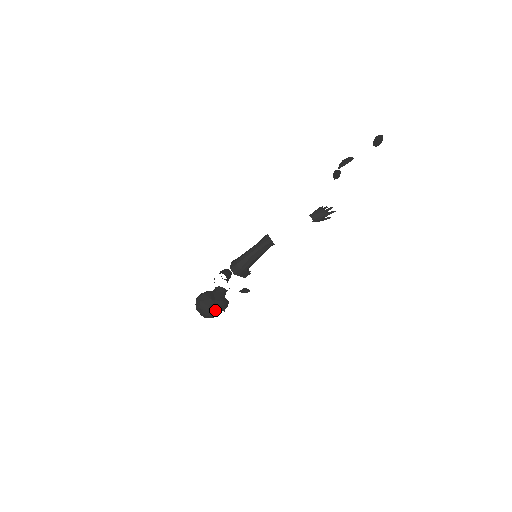
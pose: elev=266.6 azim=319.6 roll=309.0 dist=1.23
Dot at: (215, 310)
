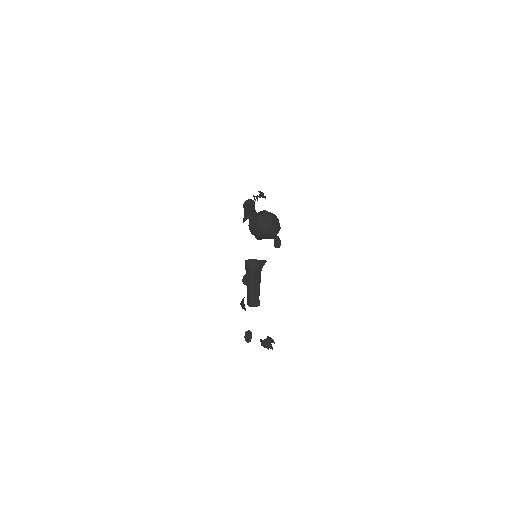
Dot at: (272, 213)
